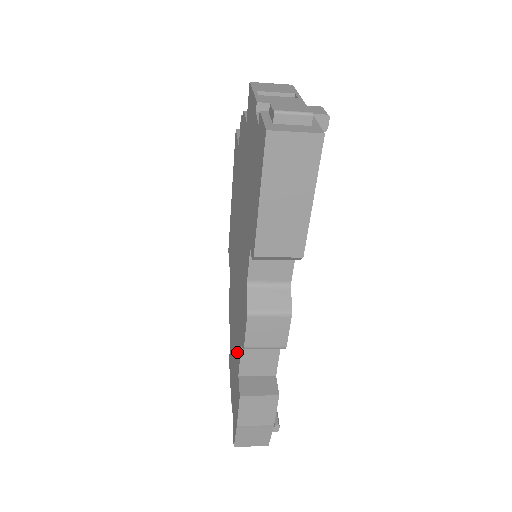
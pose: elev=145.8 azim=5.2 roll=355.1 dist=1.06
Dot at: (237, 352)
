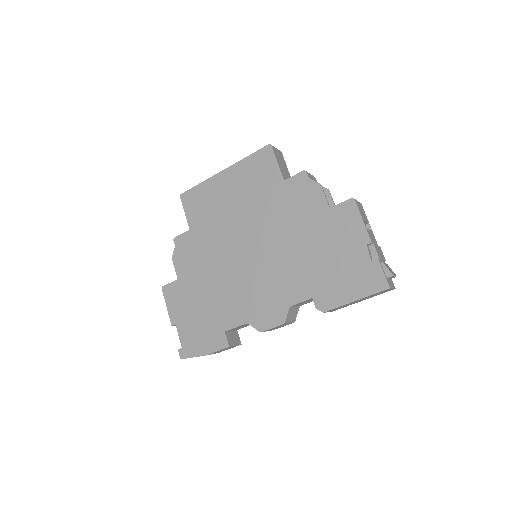
Dot at: (225, 315)
